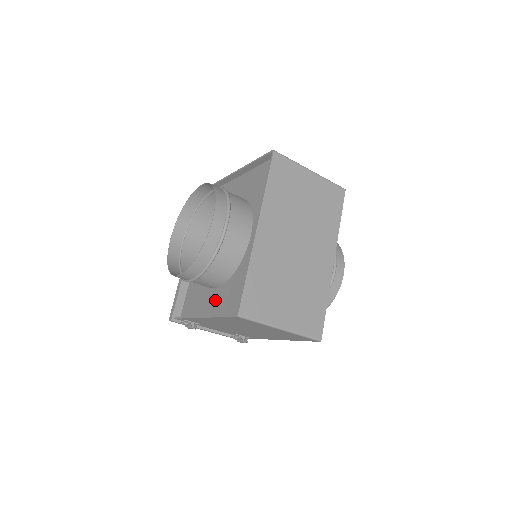
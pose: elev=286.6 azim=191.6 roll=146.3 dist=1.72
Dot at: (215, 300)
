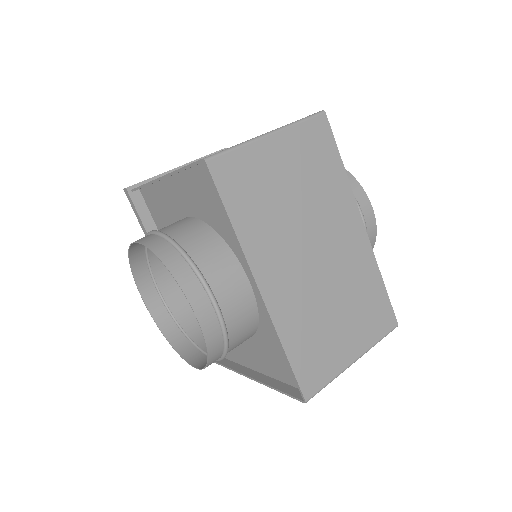
Dot at: (251, 353)
